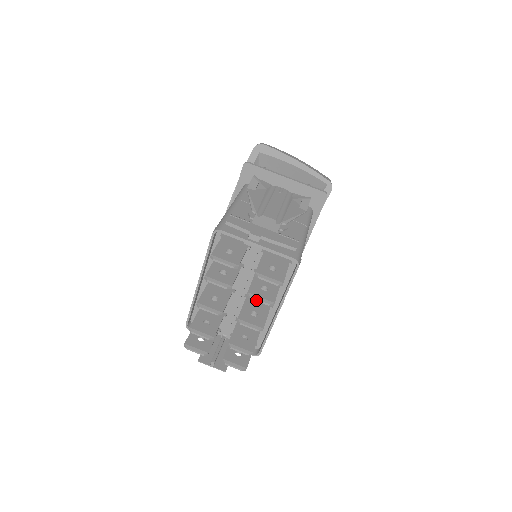
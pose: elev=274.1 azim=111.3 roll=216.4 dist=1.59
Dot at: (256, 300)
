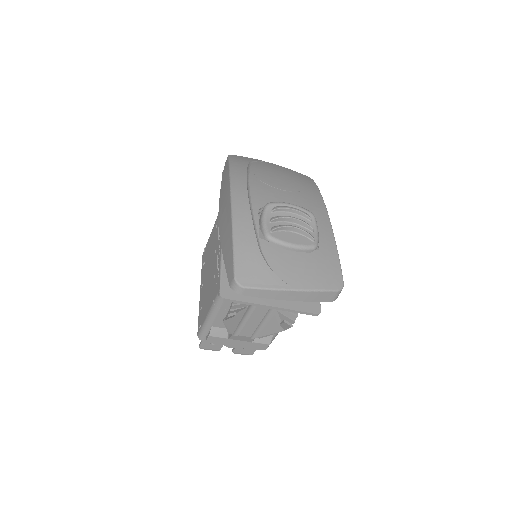
Dot at: occluded
